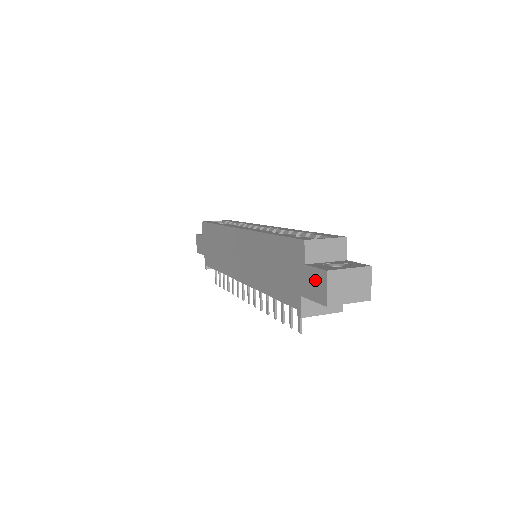
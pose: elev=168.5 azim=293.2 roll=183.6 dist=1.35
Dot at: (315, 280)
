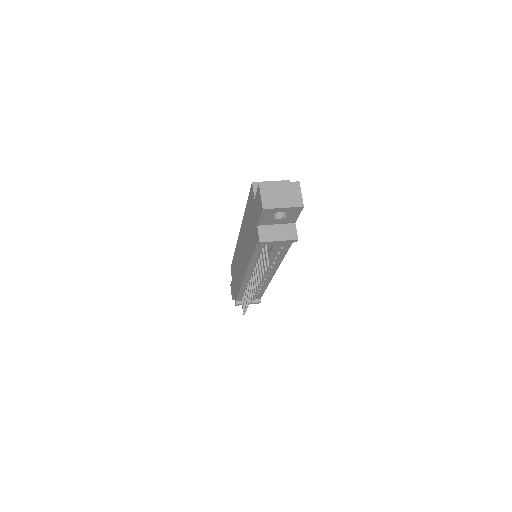
Dot at: (258, 200)
